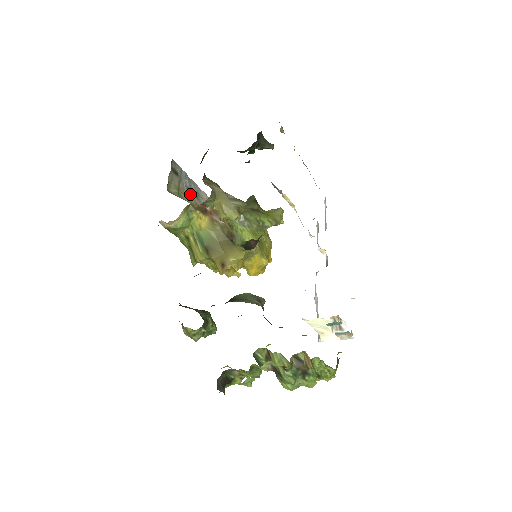
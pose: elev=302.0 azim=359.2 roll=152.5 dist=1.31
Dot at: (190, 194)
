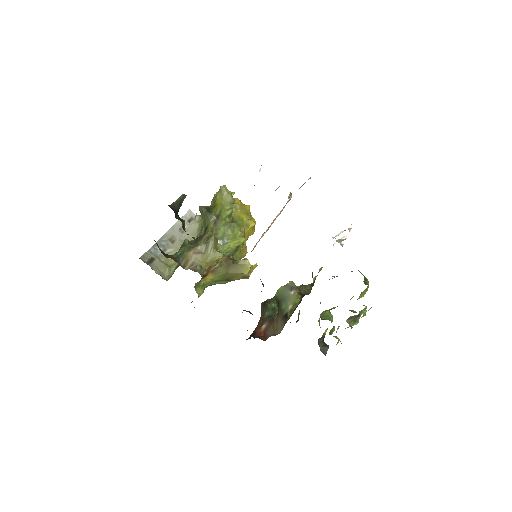
Dot at: (170, 251)
